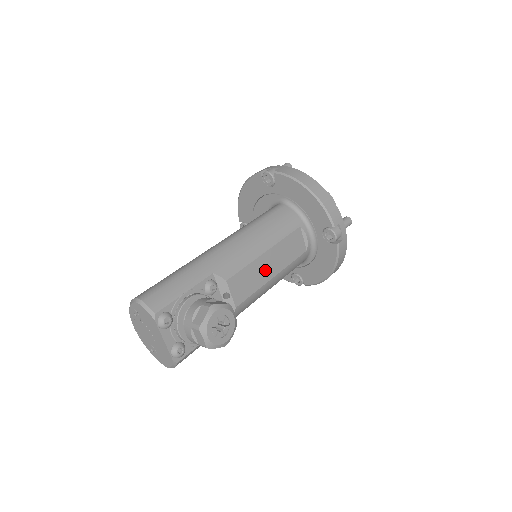
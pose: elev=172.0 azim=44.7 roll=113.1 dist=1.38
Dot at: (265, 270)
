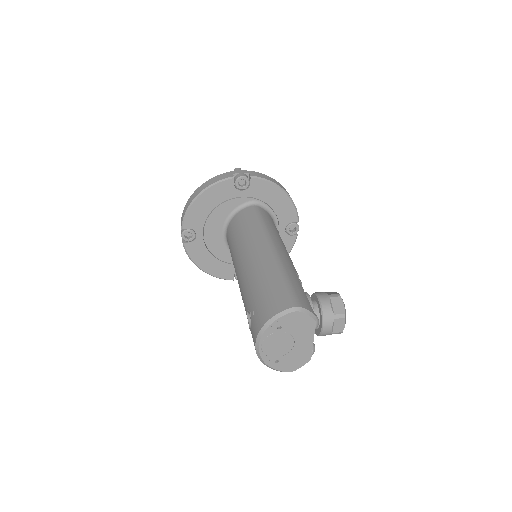
Dot at: occluded
